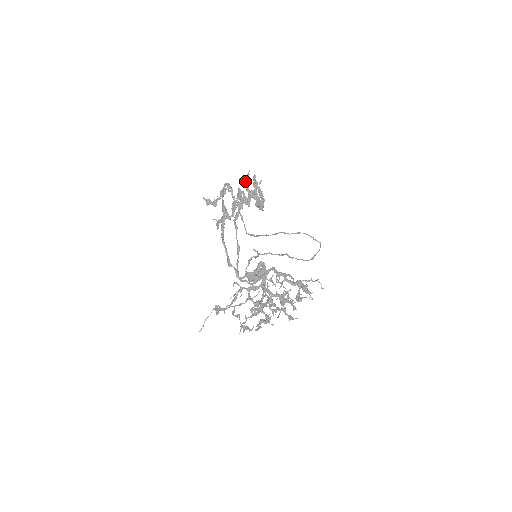
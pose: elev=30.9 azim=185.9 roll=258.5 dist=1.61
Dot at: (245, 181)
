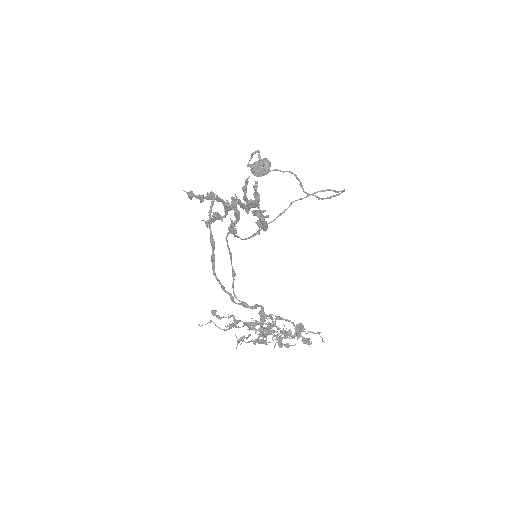
Dot at: occluded
